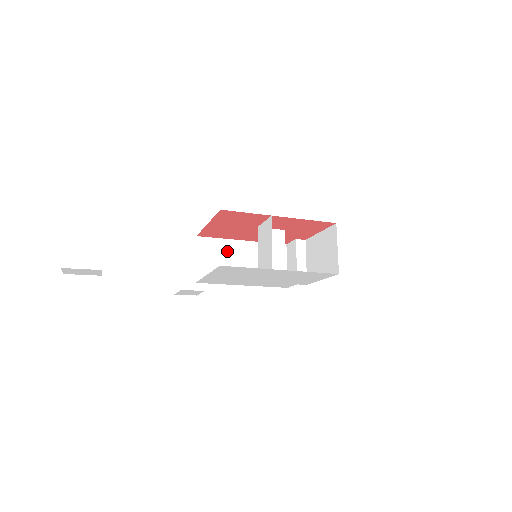
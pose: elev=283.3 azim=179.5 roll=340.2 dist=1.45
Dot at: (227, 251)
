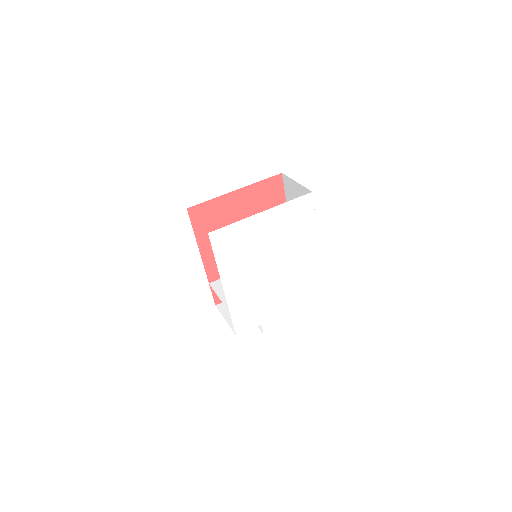
Dot at: occluded
